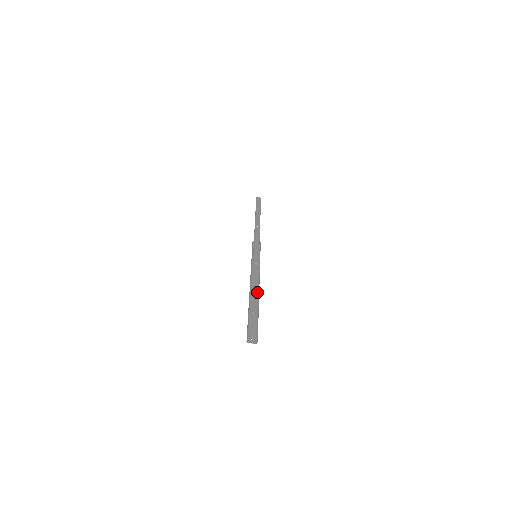
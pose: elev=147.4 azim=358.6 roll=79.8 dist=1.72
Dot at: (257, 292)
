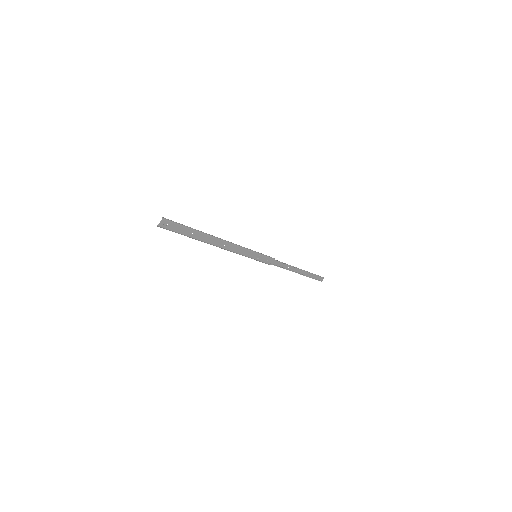
Dot at: (218, 240)
